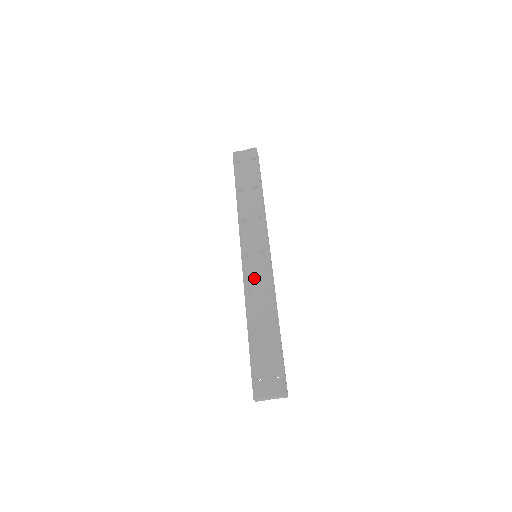
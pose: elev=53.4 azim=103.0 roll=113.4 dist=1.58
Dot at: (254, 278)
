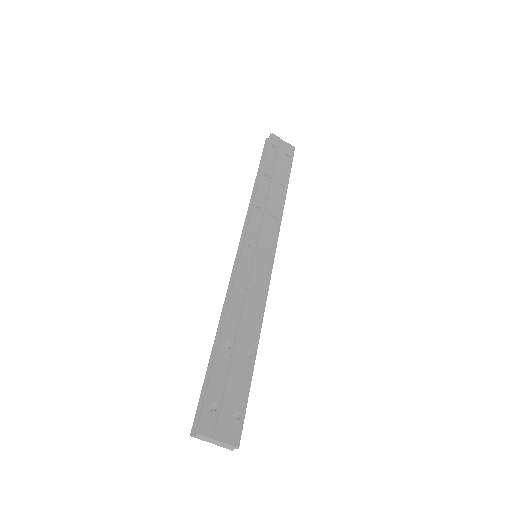
Dot at: (249, 279)
